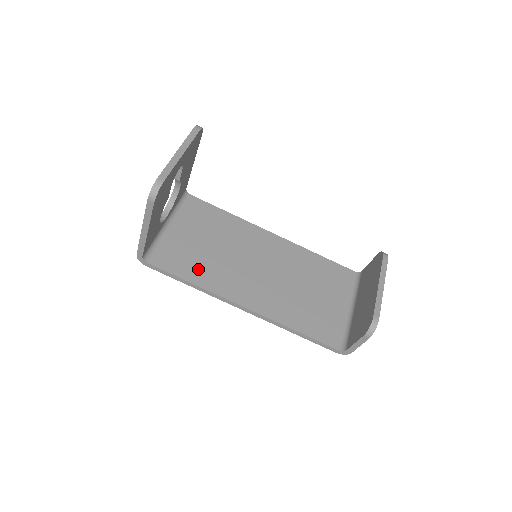
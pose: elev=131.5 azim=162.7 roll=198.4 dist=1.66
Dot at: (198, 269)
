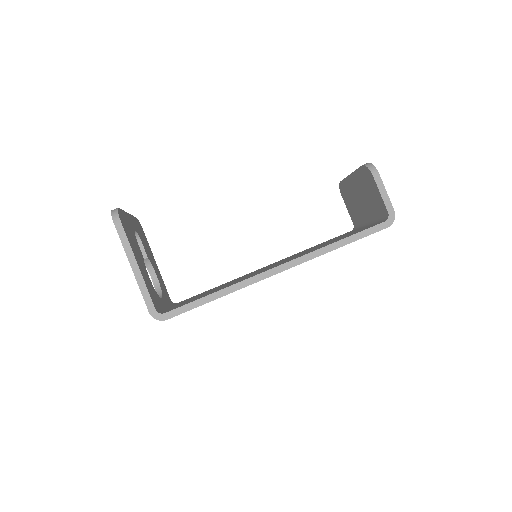
Dot at: occluded
